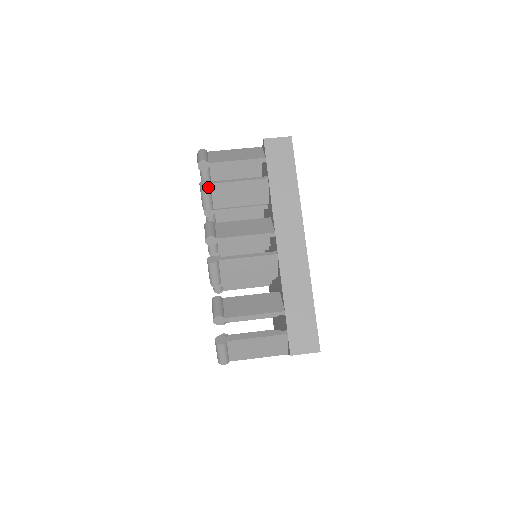
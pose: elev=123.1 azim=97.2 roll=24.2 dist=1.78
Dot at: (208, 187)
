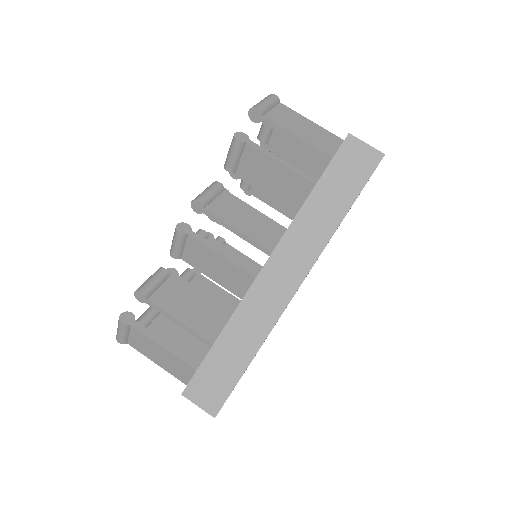
Dot at: (240, 144)
